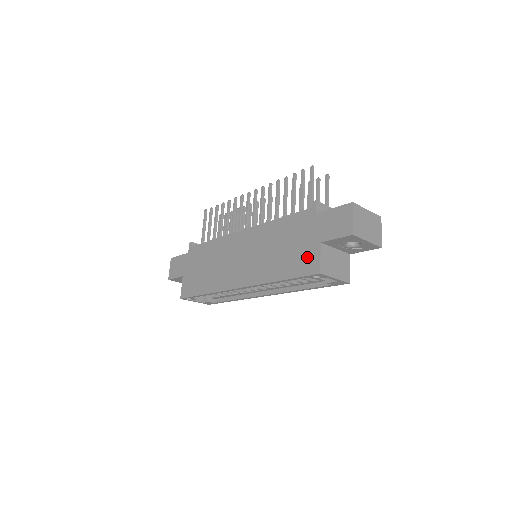
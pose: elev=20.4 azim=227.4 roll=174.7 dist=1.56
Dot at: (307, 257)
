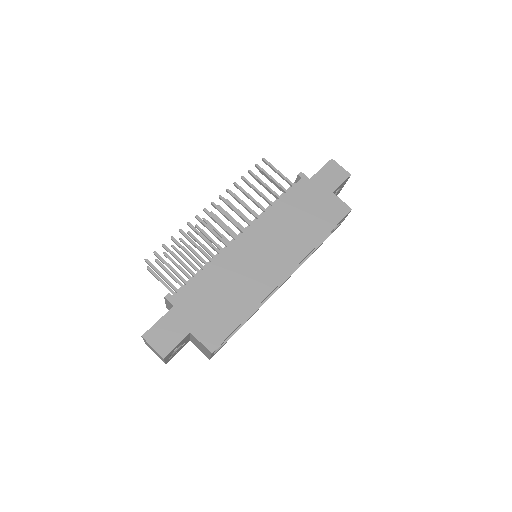
Dot at: (332, 207)
